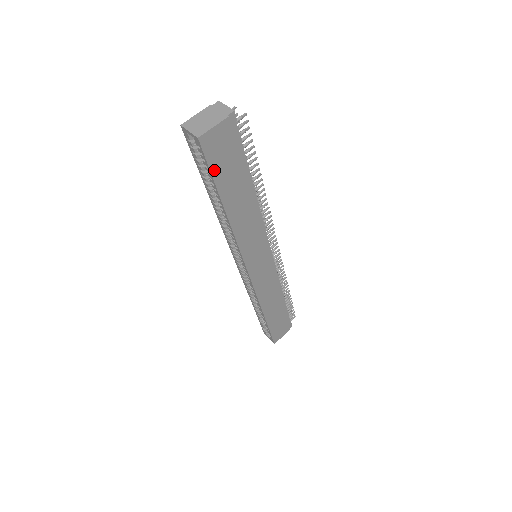
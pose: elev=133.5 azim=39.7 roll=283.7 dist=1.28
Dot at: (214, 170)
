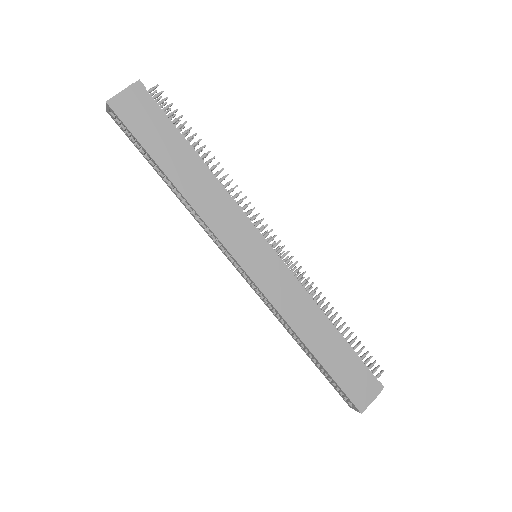
Dot at: (137, 134)
